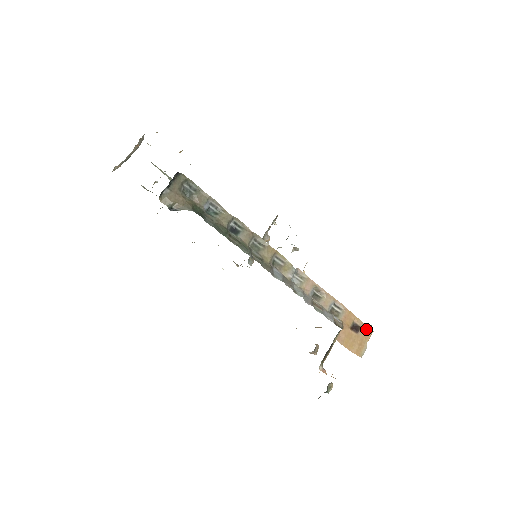
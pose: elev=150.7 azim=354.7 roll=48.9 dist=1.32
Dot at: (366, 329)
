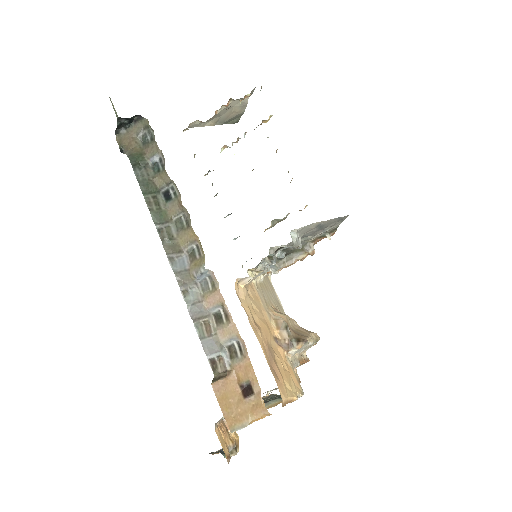
Dot at: (260, 402)
